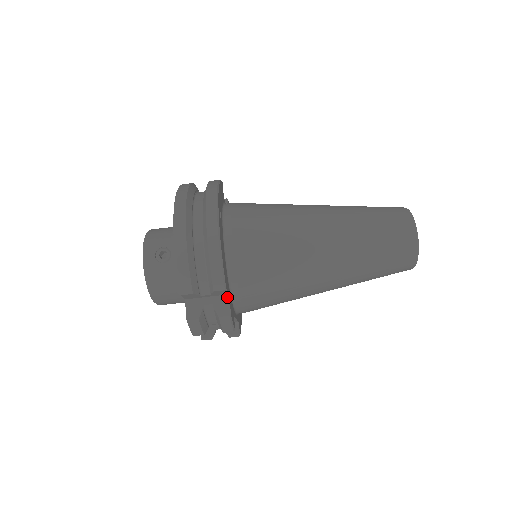
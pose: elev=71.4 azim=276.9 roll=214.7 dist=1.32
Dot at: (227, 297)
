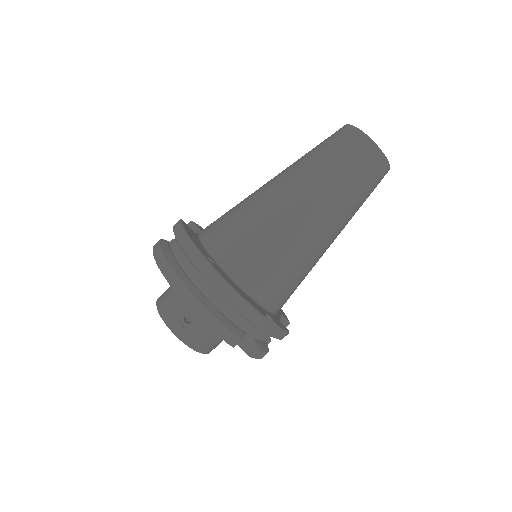
Dot at: (267, 317)
